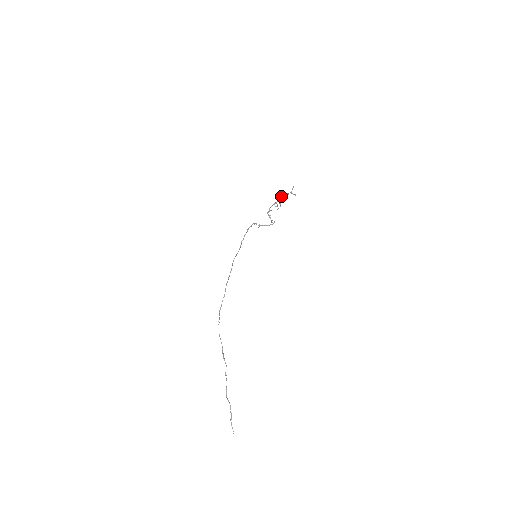
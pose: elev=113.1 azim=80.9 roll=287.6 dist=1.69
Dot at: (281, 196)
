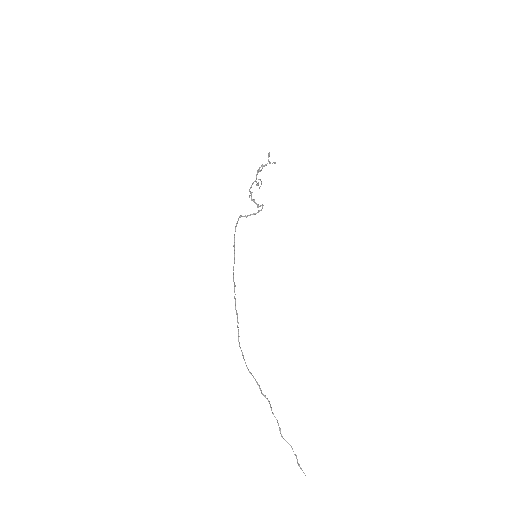
Dot at: (259, 171)
